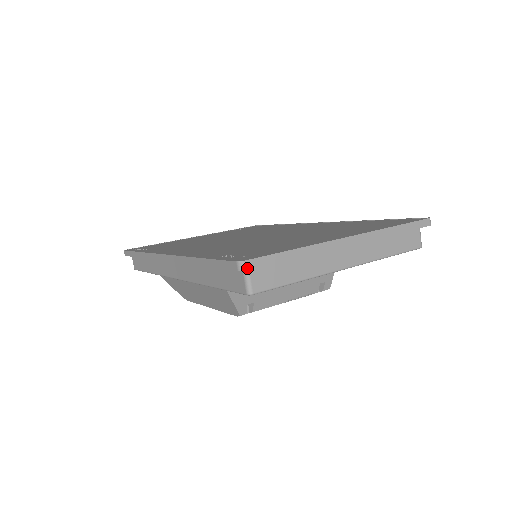
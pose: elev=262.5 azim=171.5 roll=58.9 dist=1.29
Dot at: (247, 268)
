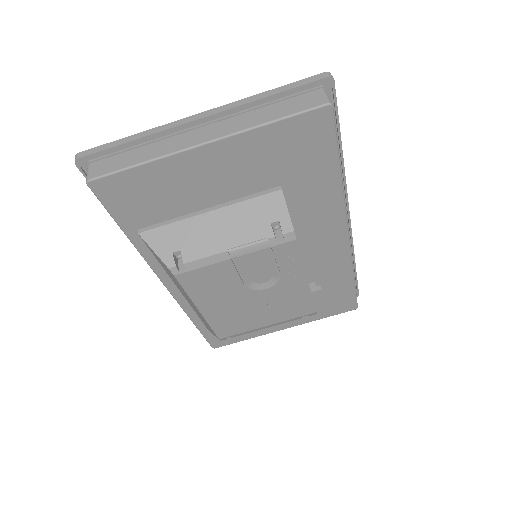
Dot at: (78, 157)
